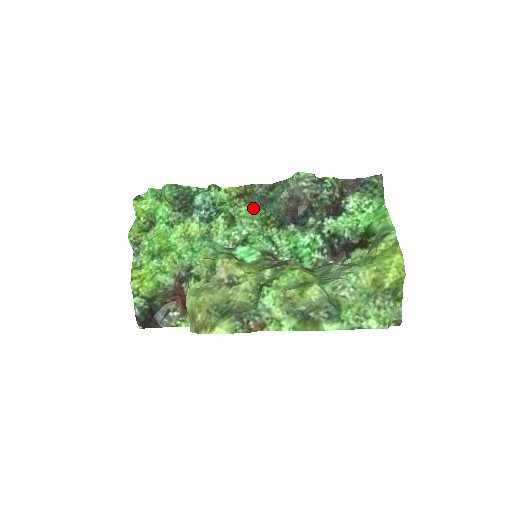
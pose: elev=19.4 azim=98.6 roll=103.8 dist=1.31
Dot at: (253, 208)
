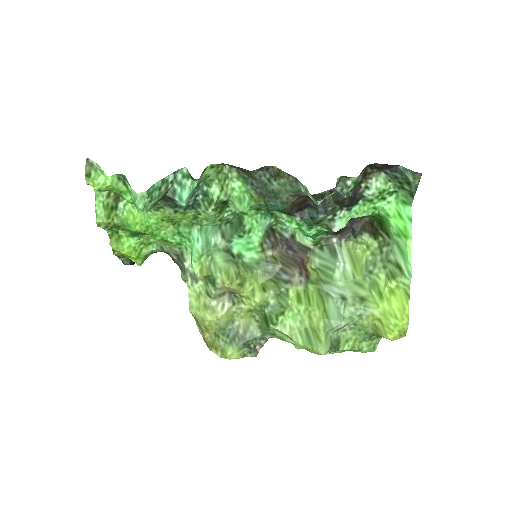
Dot at: (250, 190)
